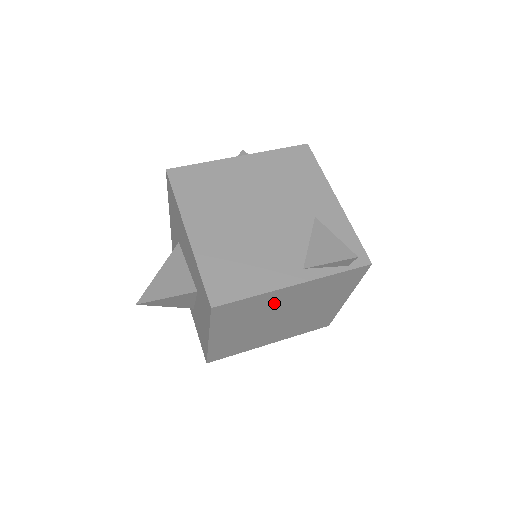
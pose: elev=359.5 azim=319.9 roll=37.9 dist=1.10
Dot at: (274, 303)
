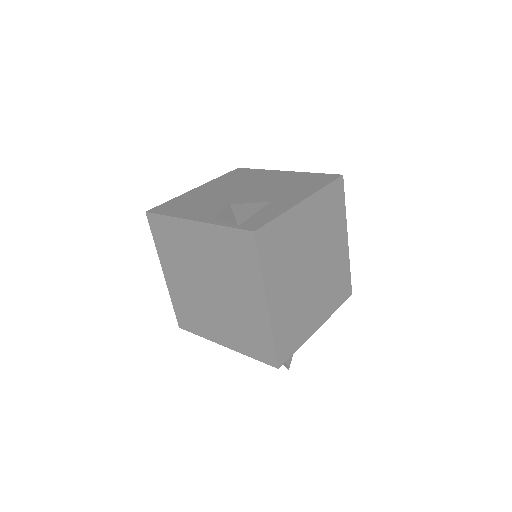
Dot at: (190, 245)
